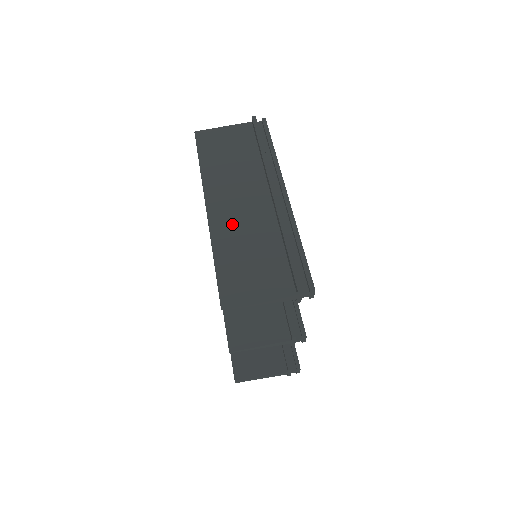
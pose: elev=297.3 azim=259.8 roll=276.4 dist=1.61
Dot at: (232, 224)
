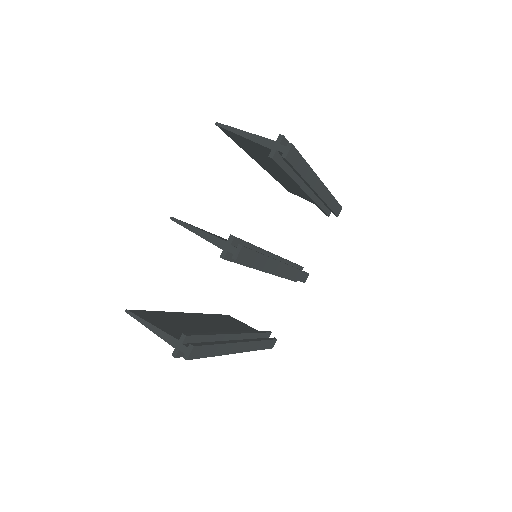
Dot at: occluded
